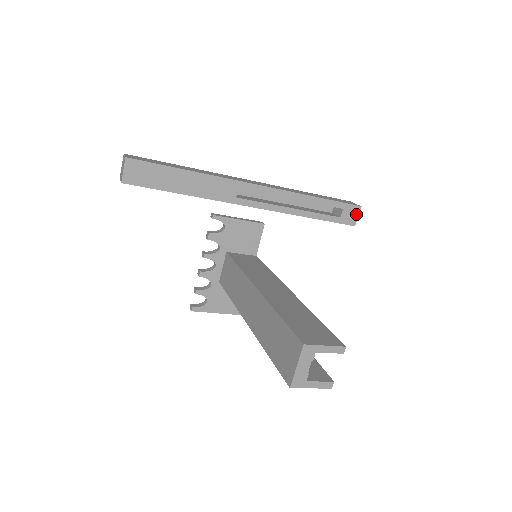
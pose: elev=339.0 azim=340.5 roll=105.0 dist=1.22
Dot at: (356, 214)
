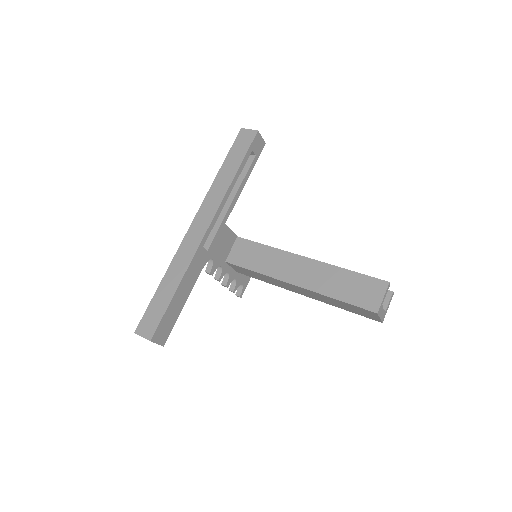
Dot at: (260, 138)
